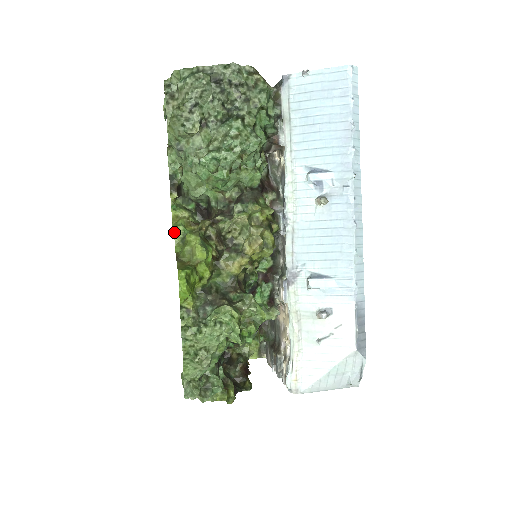
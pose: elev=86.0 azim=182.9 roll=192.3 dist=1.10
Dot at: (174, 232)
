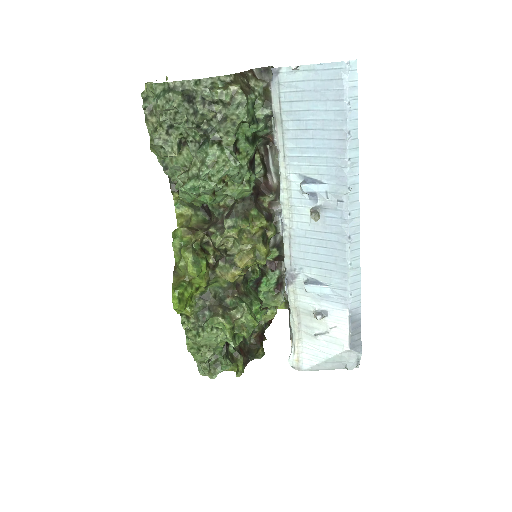
Dot at: occluded
